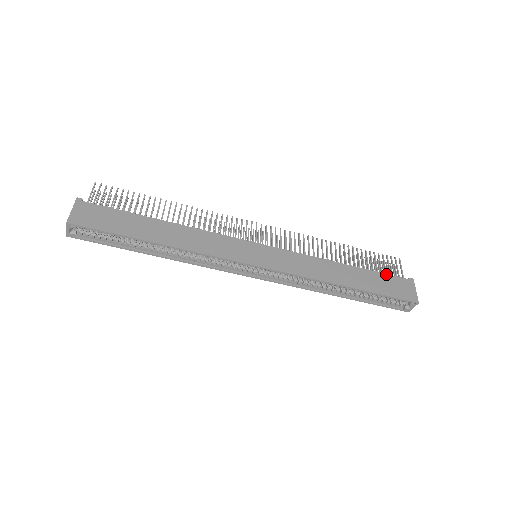
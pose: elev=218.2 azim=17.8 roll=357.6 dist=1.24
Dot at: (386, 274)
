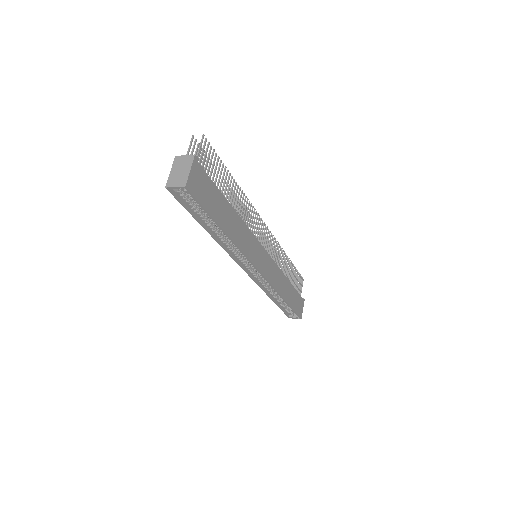
Dot at: (298, 293)
